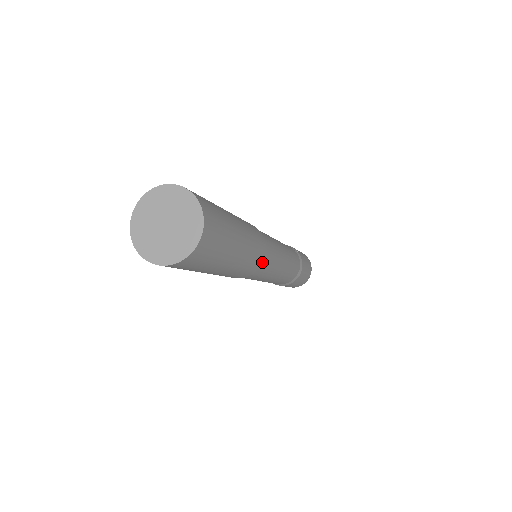
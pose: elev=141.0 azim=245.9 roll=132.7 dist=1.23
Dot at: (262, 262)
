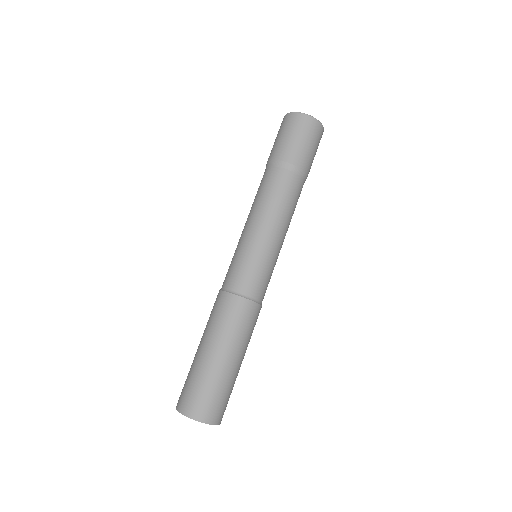
Dot at: occluded
